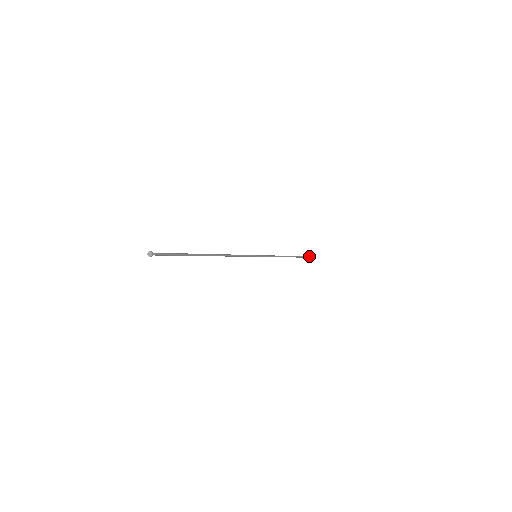
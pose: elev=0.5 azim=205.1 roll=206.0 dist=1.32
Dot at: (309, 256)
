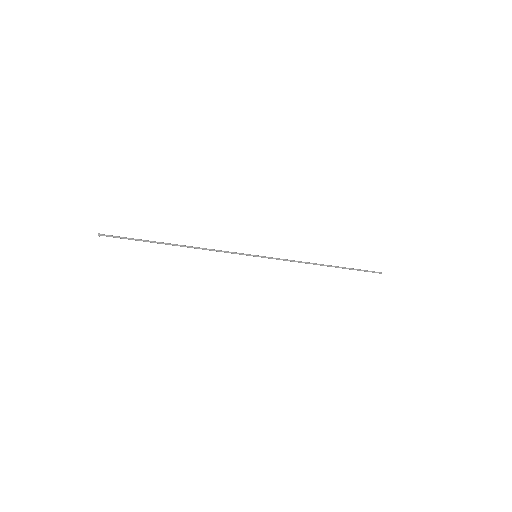
Dot at: (379, 273)
